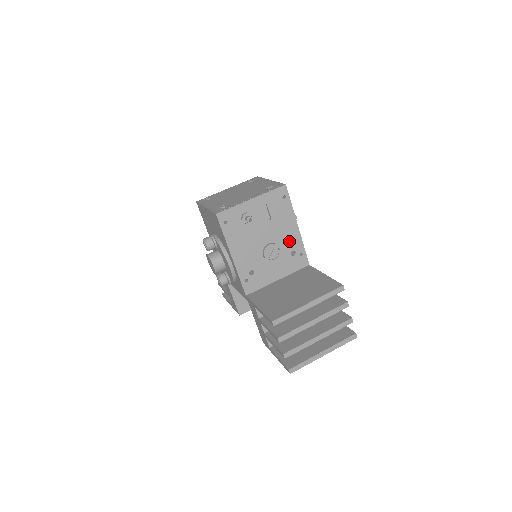
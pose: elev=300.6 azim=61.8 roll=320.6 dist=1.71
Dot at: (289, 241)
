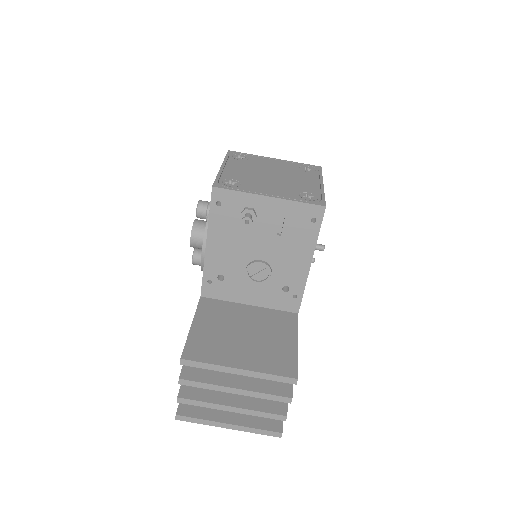
Dot at: (289, 273)
